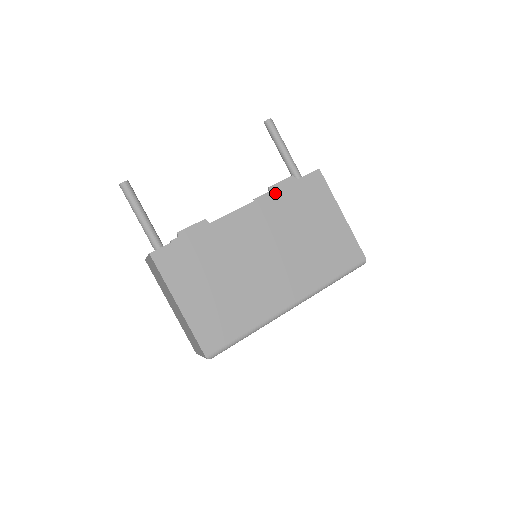
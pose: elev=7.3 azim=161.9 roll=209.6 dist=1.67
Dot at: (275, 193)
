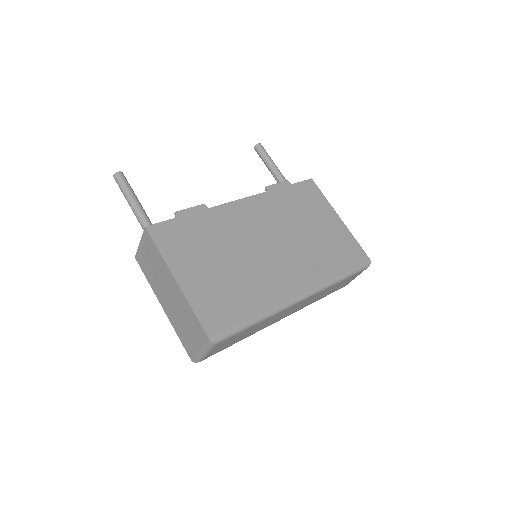
Dot at: (272, 192)
